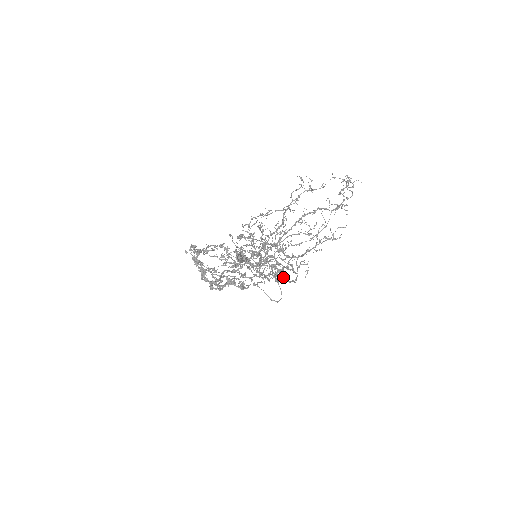
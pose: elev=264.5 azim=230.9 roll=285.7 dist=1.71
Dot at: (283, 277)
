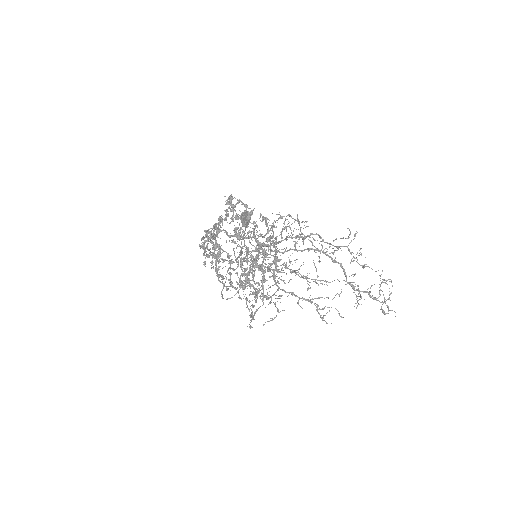
Dot at: (251, 313)
